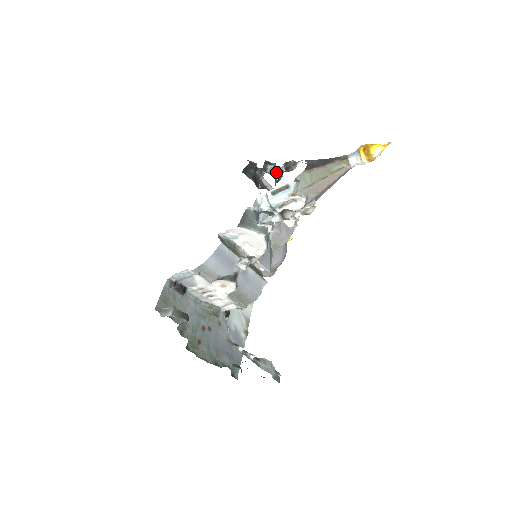
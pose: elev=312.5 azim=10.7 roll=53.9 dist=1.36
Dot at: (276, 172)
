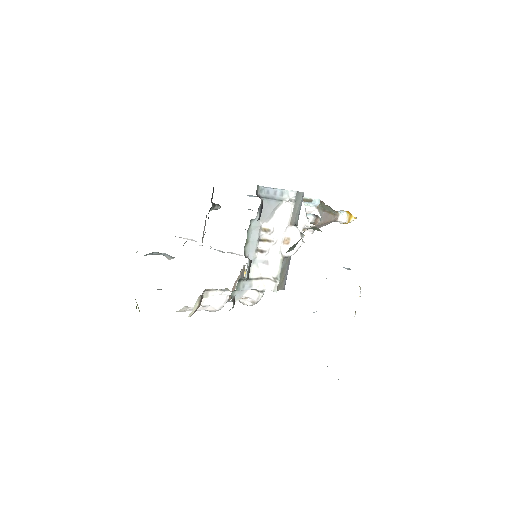
Dot at: occluded
